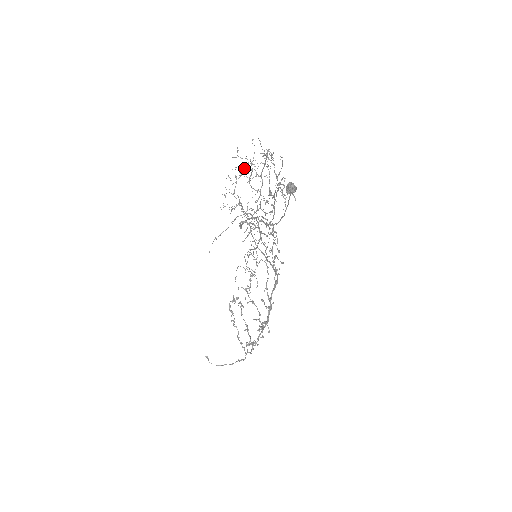
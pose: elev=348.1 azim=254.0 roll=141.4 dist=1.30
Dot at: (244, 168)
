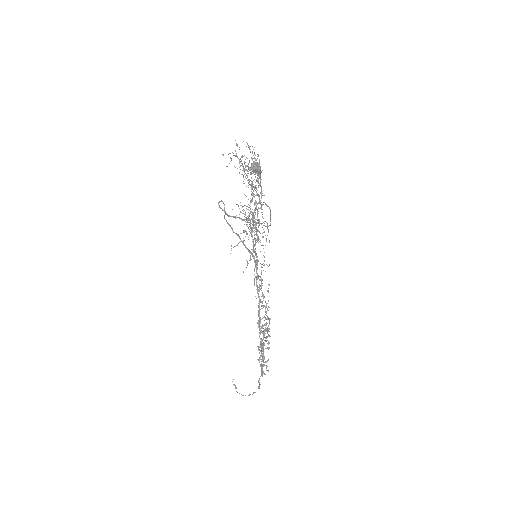
Dot at: occluded
